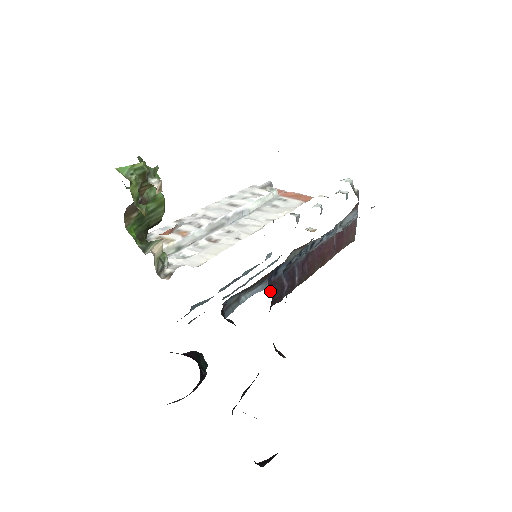
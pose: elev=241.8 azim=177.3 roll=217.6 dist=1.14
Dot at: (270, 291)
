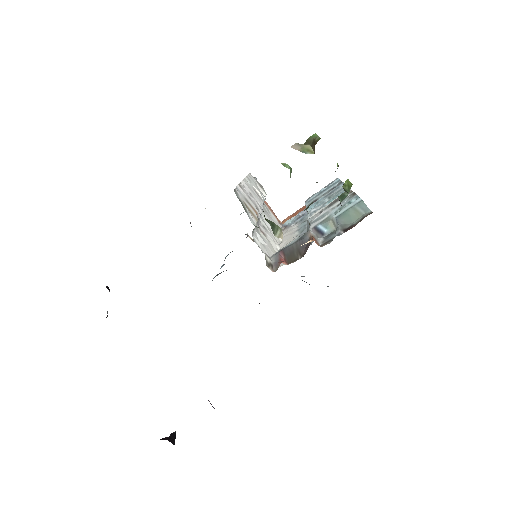
Dot at: occluded
